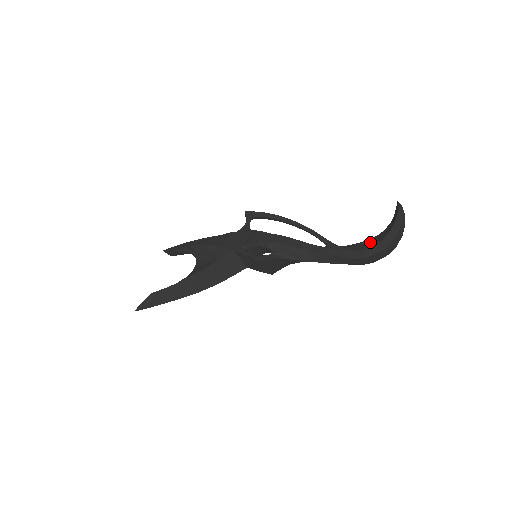
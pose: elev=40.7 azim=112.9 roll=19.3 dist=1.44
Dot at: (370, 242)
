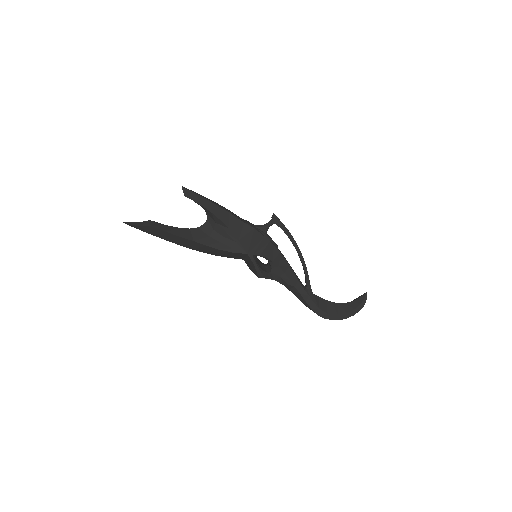
Dot at: (332, 307)
